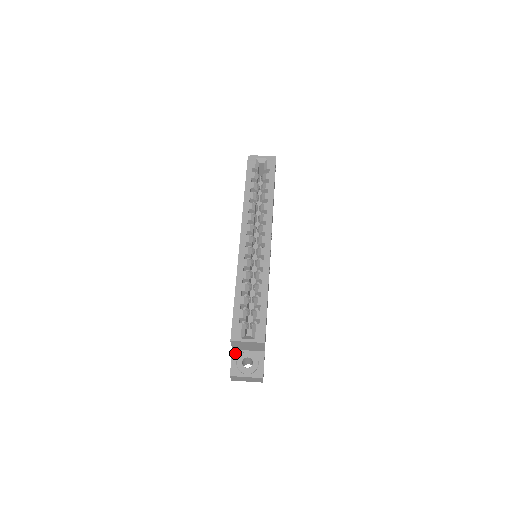
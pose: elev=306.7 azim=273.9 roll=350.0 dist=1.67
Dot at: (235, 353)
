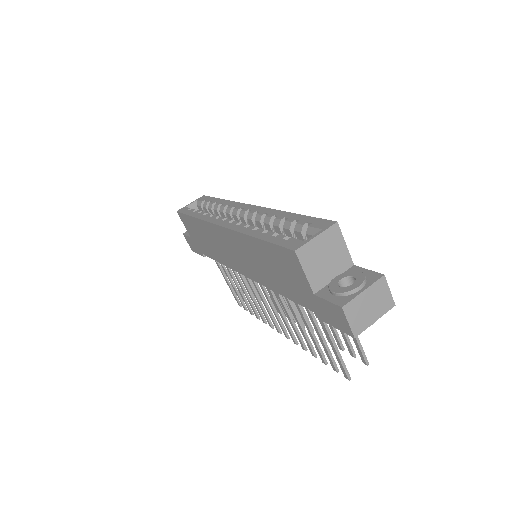
Dot at: (321, 293)
